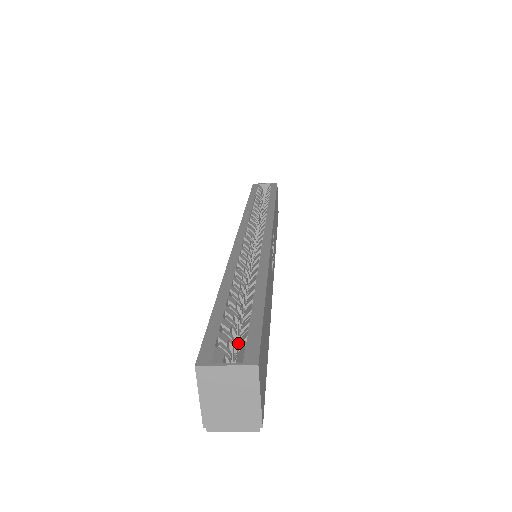
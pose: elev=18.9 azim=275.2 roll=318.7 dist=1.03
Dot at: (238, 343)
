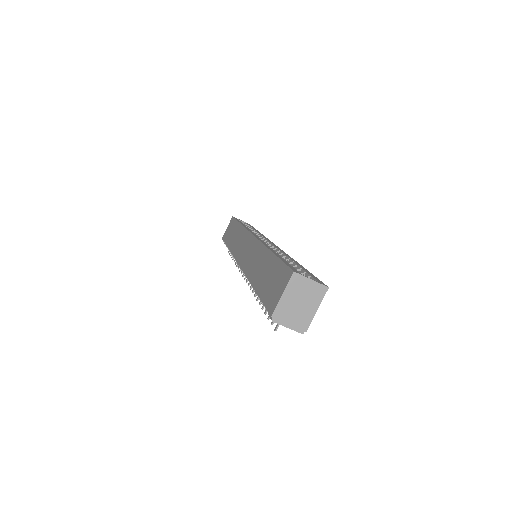
Dot at: occluded
